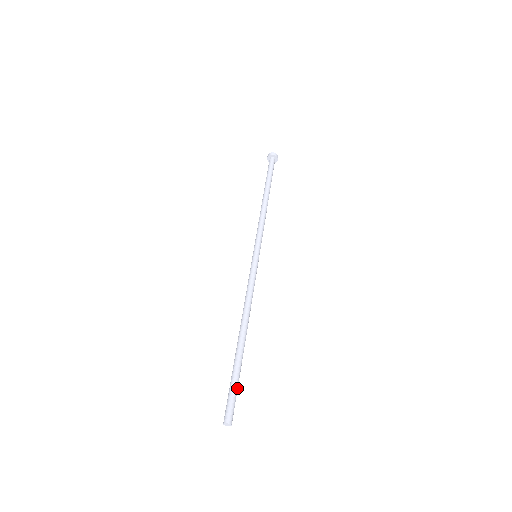
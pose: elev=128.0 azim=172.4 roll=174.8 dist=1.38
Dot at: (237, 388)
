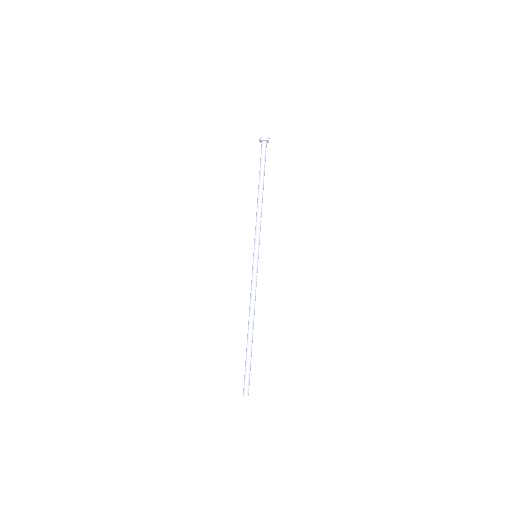
Dot at: (250, 370)
